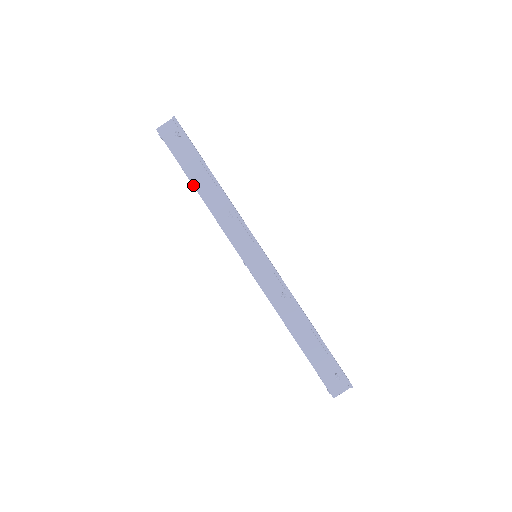
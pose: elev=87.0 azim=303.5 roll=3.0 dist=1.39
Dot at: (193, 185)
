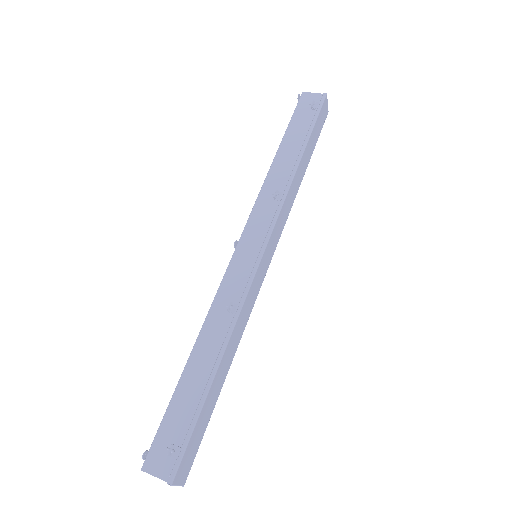
Dot at: (278, 149)
